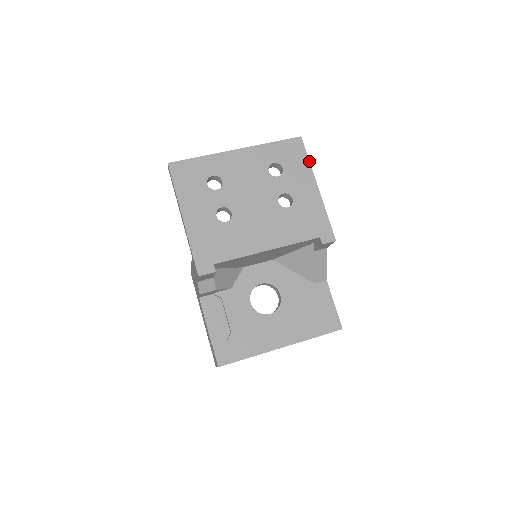
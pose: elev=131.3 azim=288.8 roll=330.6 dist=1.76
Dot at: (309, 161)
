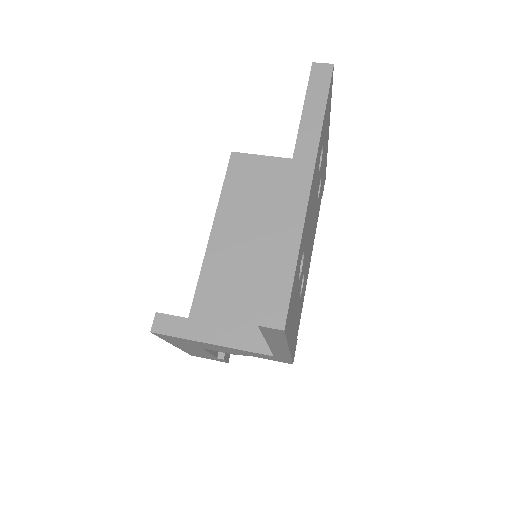
Dot at: occluded
